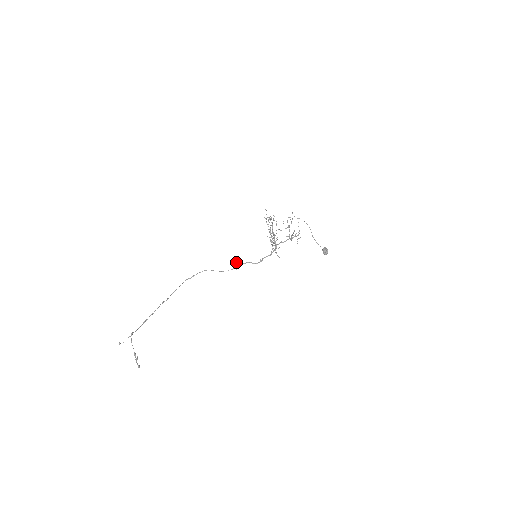
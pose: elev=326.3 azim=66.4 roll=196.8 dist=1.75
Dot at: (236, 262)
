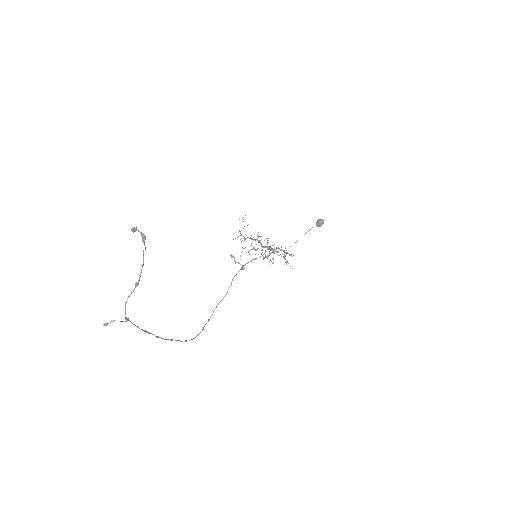
Dot at: (237, 262)
